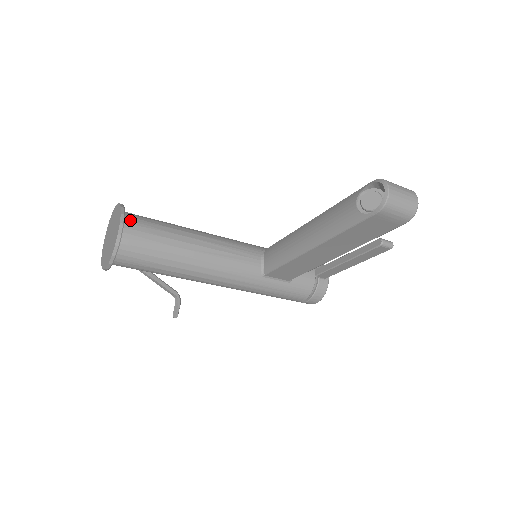
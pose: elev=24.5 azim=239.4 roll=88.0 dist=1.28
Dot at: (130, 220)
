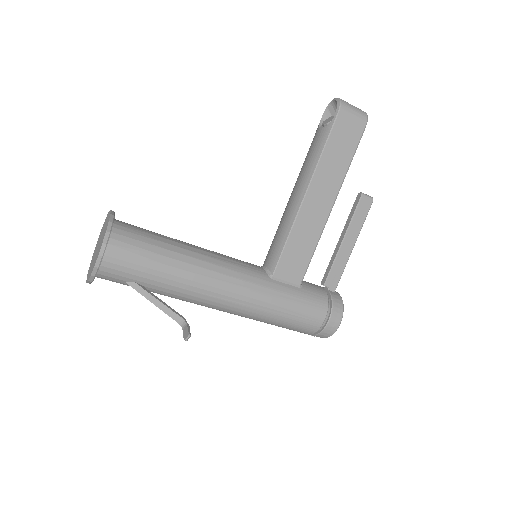
Dot at: occluded
